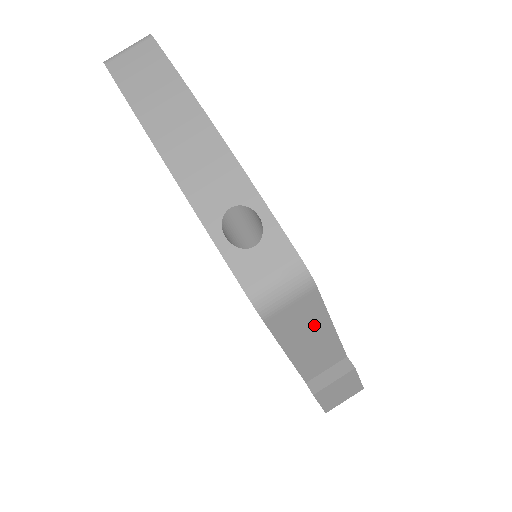
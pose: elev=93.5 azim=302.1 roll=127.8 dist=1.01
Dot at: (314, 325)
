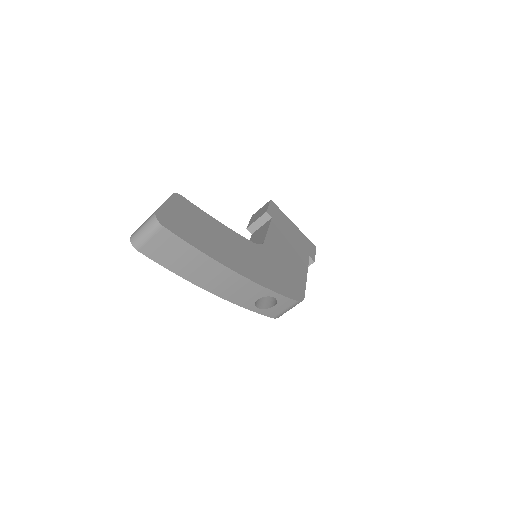
Dot at: occluded
